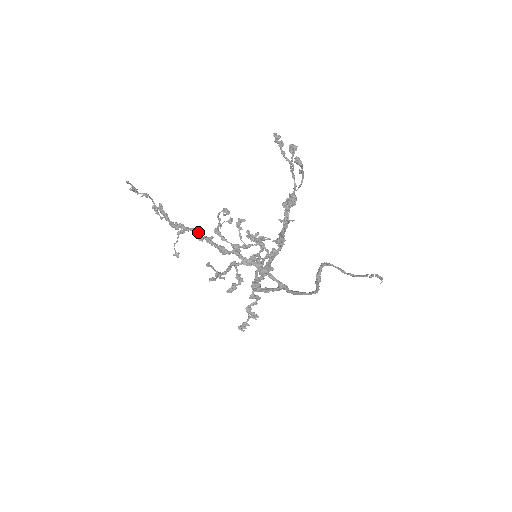
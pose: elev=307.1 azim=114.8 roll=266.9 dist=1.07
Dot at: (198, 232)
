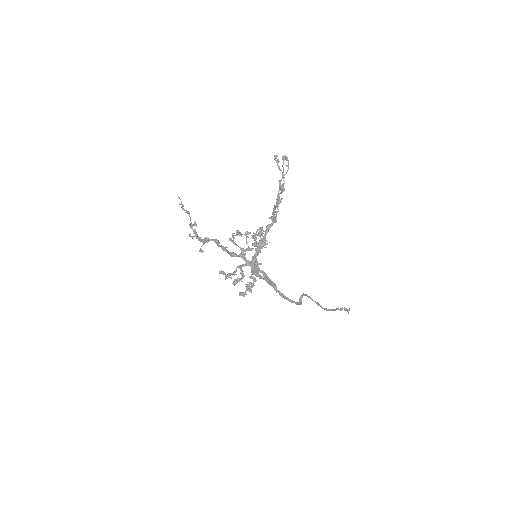
Dot at: (218, 241)
